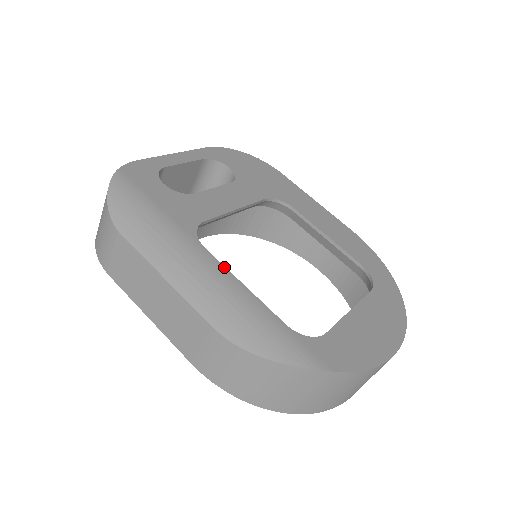
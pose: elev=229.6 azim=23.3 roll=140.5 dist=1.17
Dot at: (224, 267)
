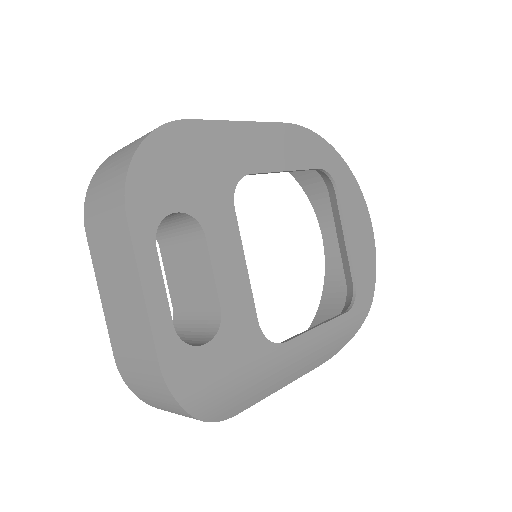
Dot at: (303, 335)
